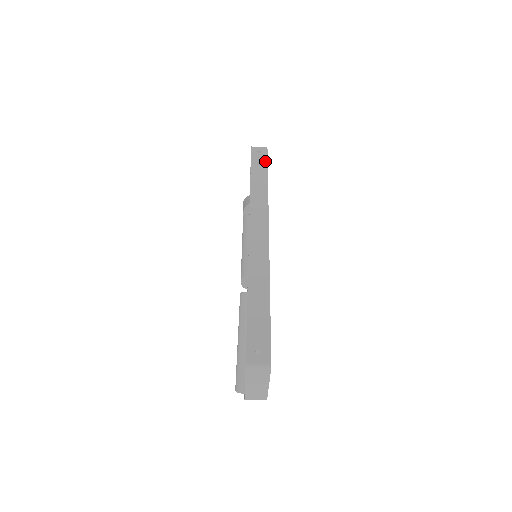
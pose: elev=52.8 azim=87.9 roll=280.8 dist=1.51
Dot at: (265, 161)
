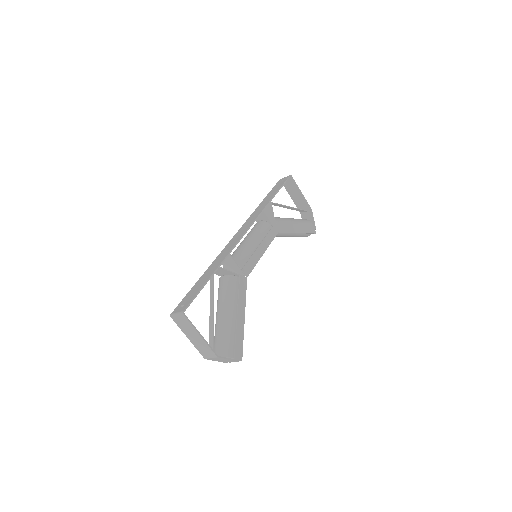
Dot at: (281, 185)
